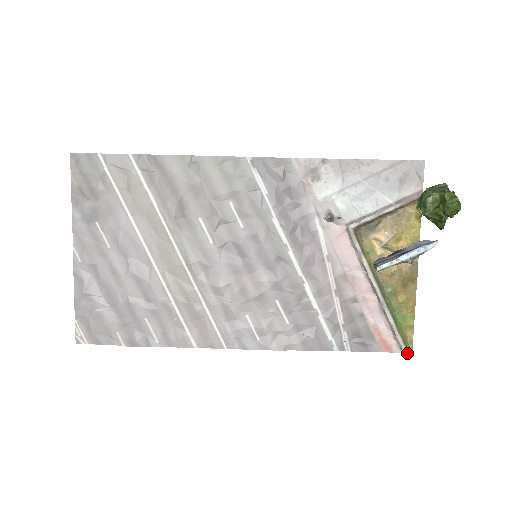
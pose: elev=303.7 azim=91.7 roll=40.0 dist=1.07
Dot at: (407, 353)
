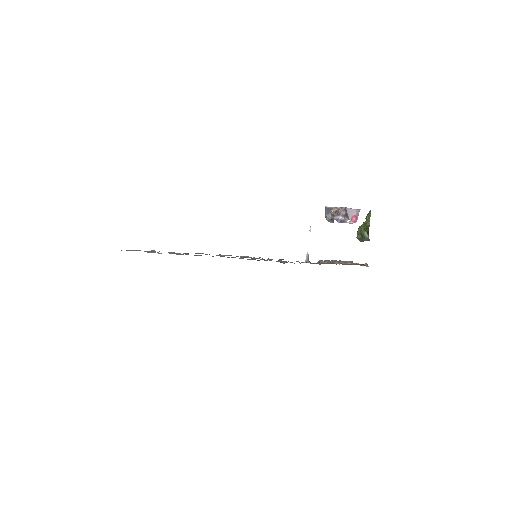
Dot at: occluded
